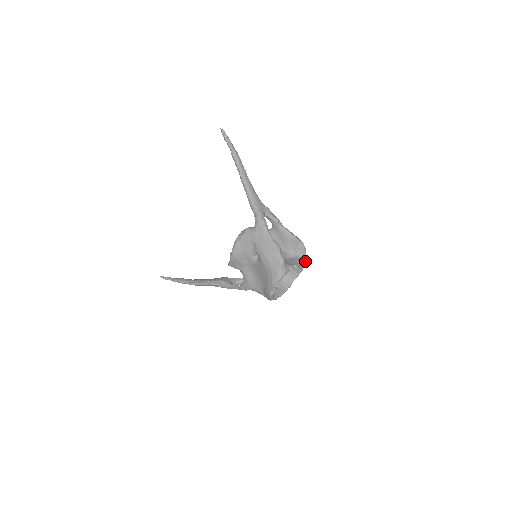
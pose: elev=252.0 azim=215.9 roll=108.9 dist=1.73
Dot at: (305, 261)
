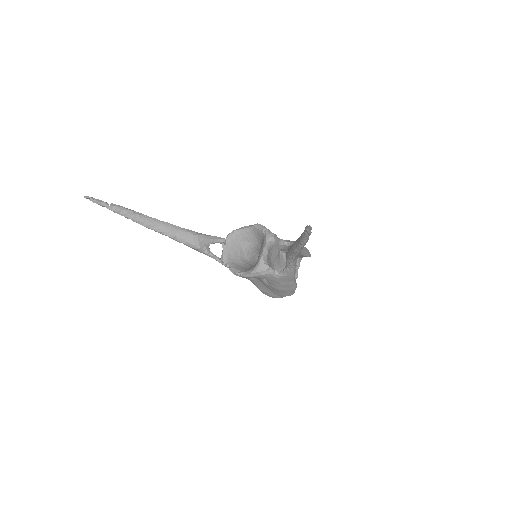
Dot at: occluded
